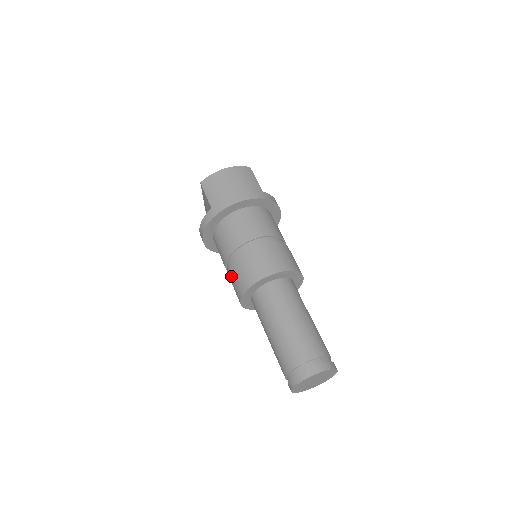
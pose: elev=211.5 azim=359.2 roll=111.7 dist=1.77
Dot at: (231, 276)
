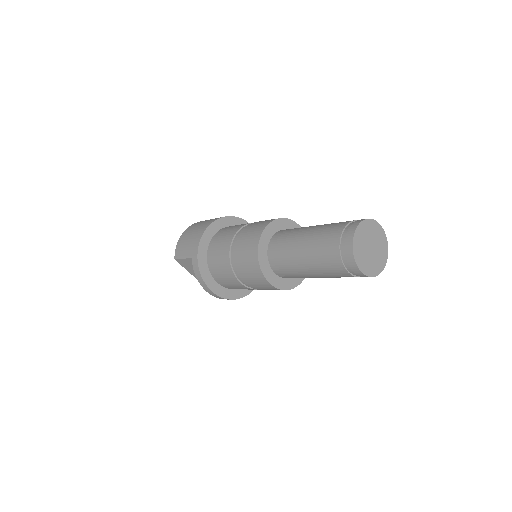
Dot at: (246, 277)
